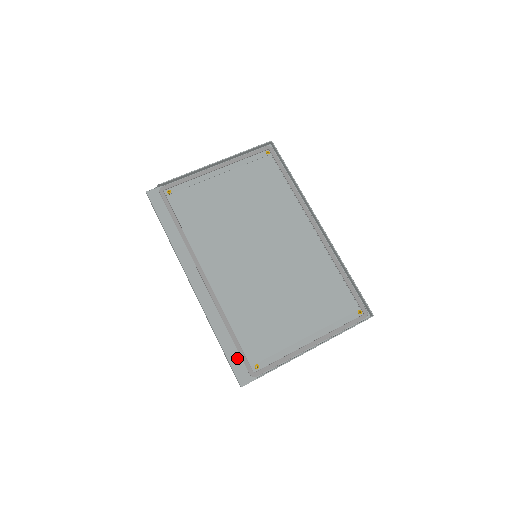
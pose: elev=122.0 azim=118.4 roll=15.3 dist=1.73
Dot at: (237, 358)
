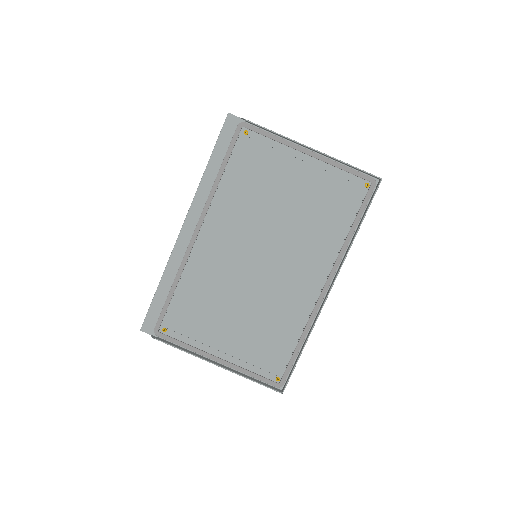
Dot at: (158, 310)
